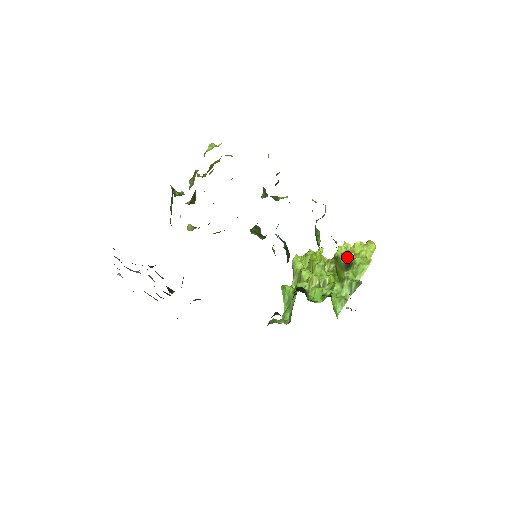
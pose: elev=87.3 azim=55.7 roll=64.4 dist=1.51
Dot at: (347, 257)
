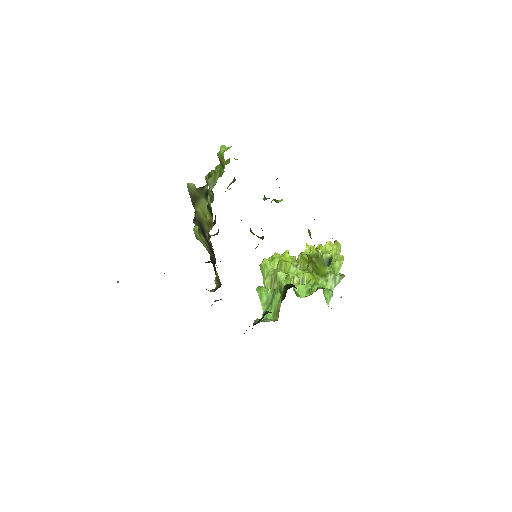
Dot at: (330, 254)
